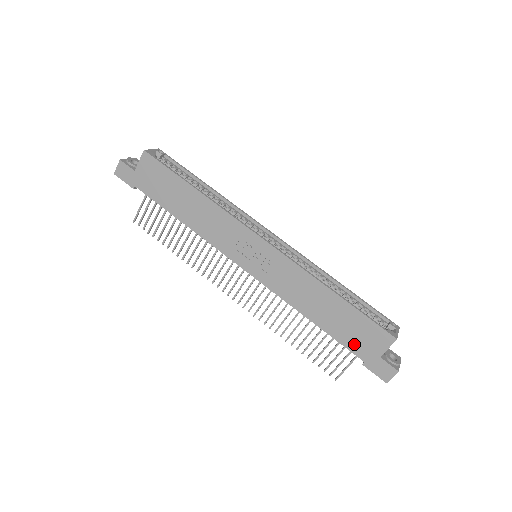
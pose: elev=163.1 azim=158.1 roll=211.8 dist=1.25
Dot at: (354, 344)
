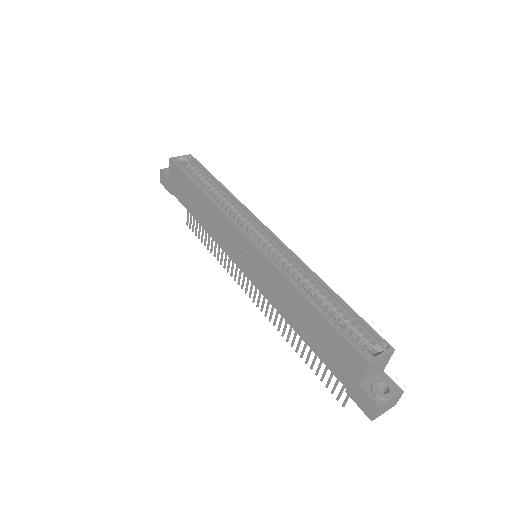
Dot at: (333, 364)
